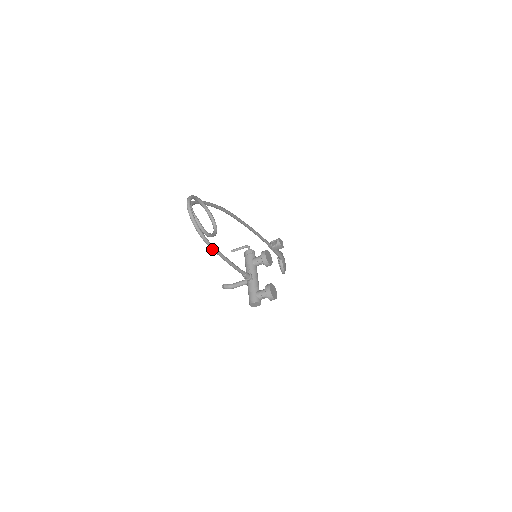
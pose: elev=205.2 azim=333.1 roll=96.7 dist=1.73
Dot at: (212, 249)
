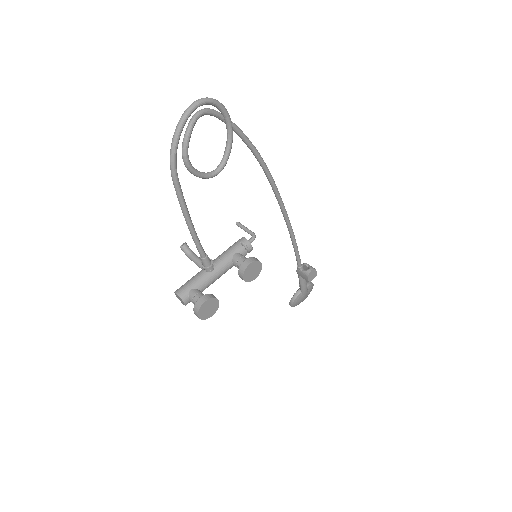
Dot at: (174, 186)
